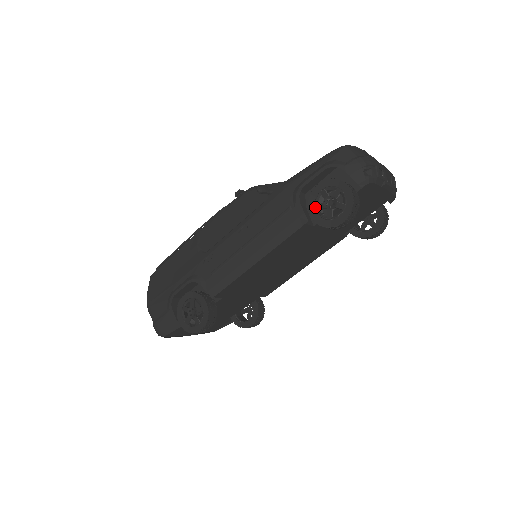
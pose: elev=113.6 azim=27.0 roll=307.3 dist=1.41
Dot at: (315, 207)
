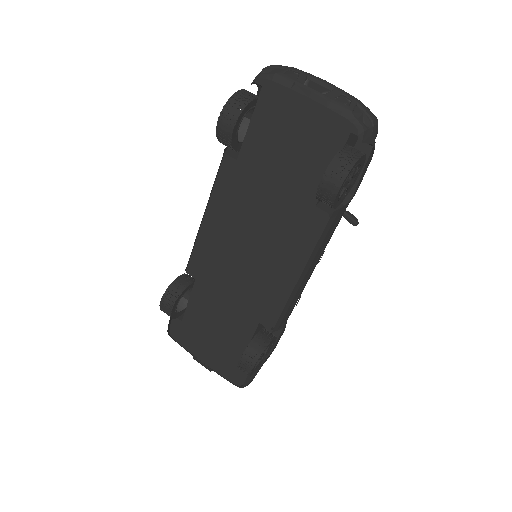
Dot at: occluded
